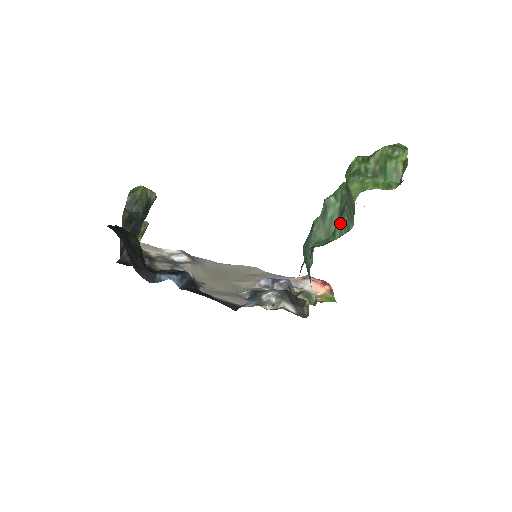
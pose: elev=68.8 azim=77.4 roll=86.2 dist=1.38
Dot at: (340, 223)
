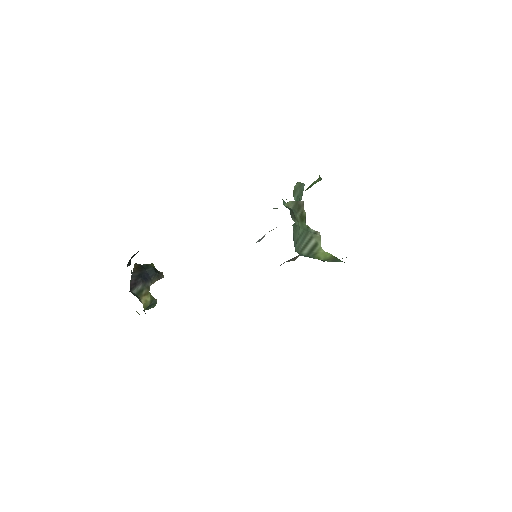
Dot at: occluded
